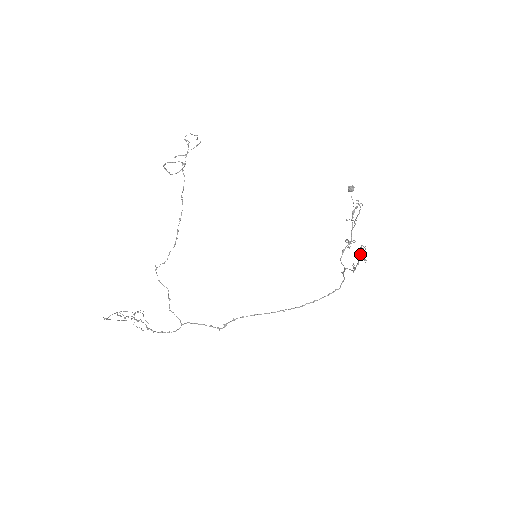
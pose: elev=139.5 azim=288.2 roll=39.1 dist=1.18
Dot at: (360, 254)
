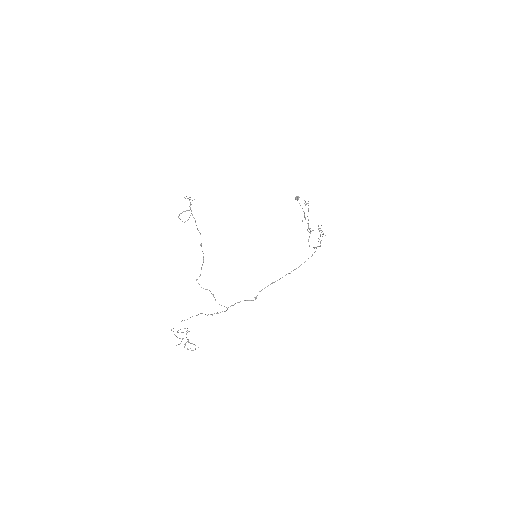
Dot at: occluded
